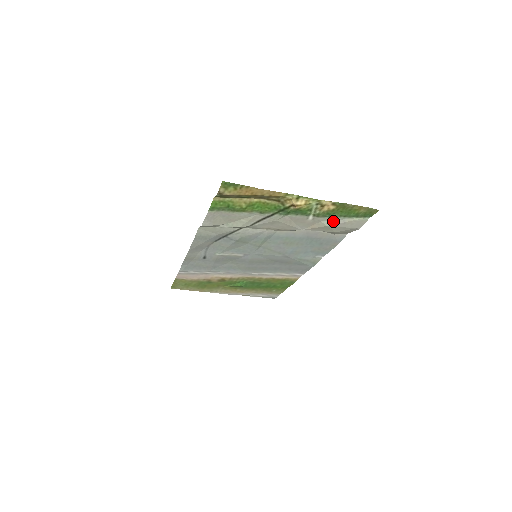
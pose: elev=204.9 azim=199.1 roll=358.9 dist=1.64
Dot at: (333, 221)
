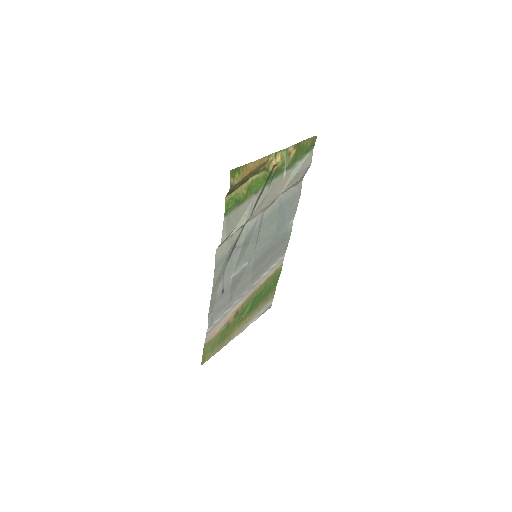
Dot at: (297, 167)
